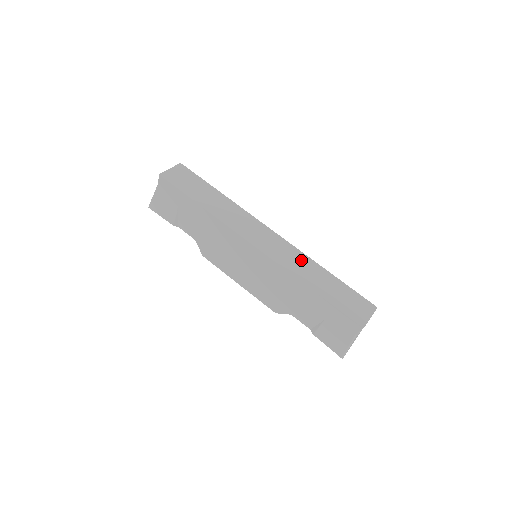
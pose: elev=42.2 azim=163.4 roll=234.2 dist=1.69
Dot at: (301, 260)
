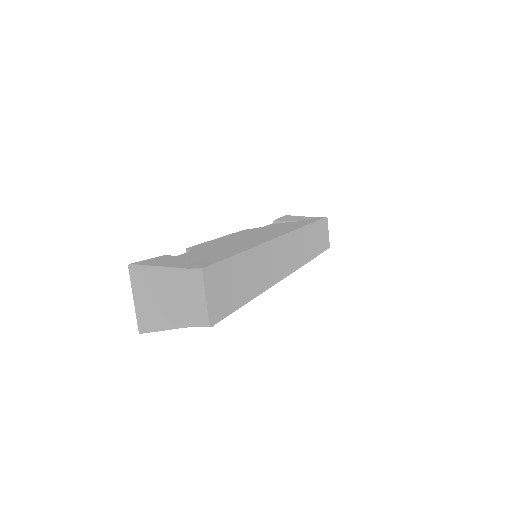
Dot at: (303, 239)
